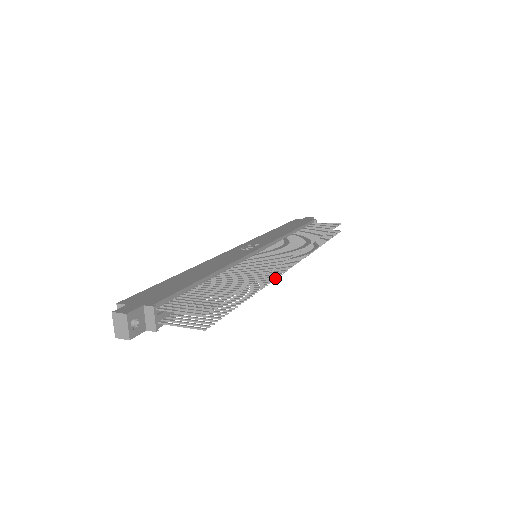
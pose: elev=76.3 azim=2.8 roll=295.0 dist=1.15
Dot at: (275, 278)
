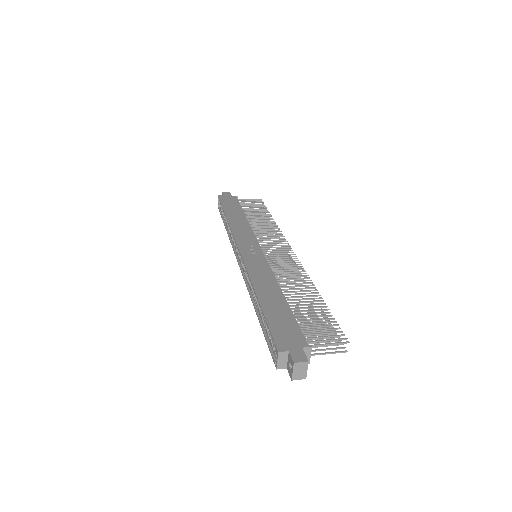
Dot at: (305, 281)
